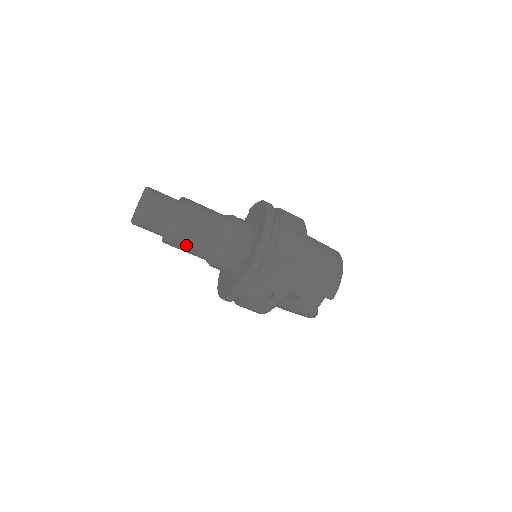
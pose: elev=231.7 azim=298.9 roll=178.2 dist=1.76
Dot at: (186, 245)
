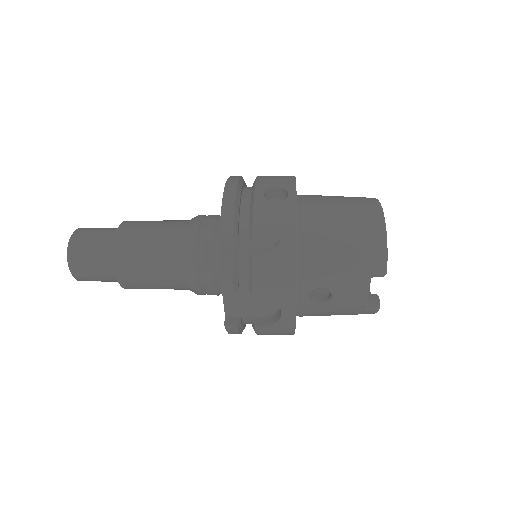
Dot at: (146, 282)
